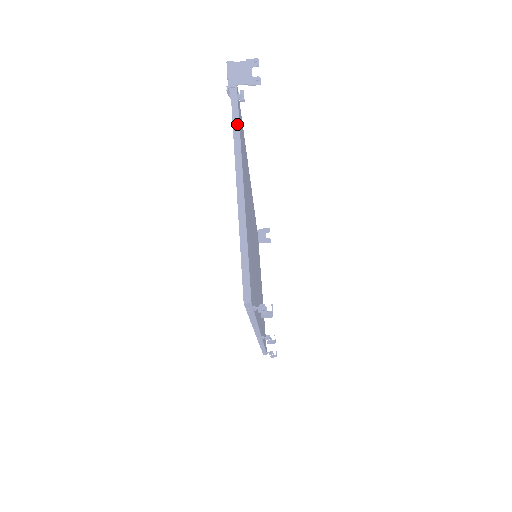
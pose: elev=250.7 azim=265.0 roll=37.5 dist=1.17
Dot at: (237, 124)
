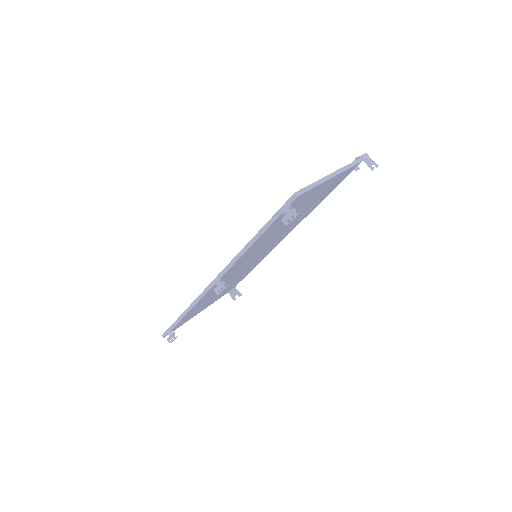
Dot at: (350, 166)
